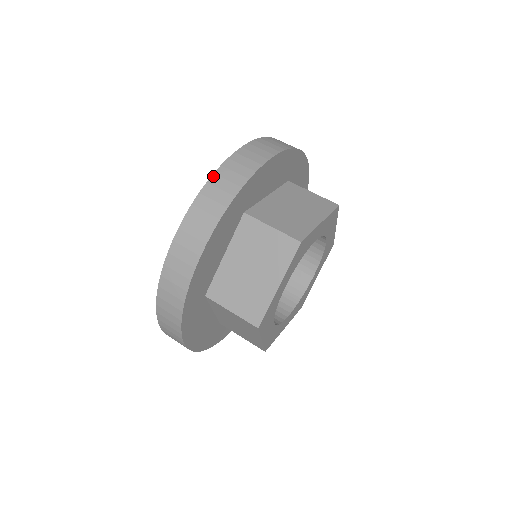
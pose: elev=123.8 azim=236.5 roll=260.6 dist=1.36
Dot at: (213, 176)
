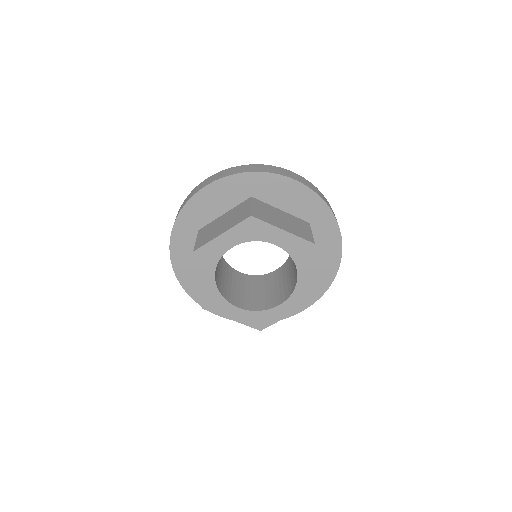
Dot at: occluded
